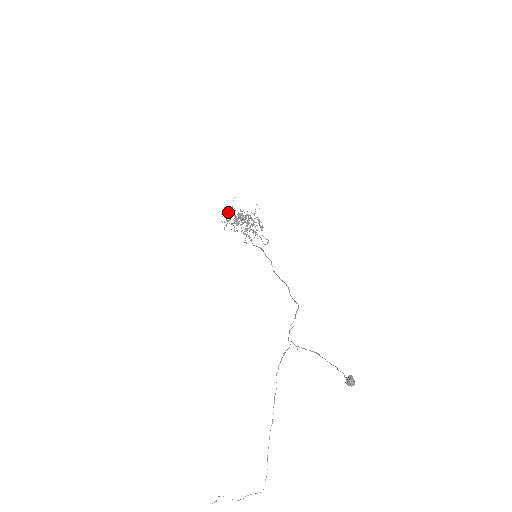
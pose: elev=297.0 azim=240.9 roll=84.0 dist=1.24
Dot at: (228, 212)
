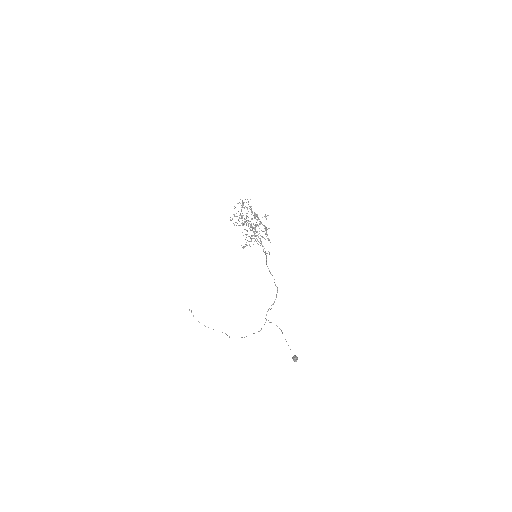
Dot at: occluded
